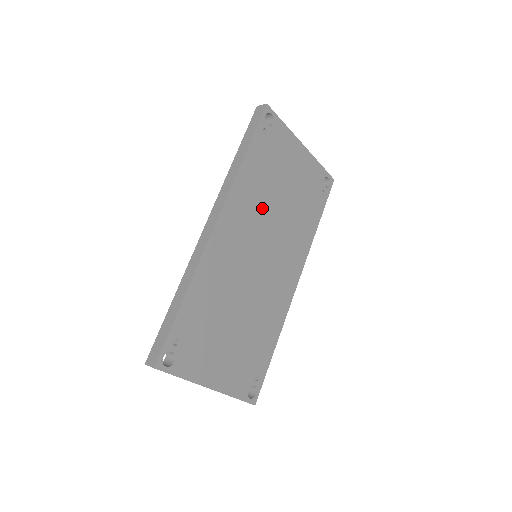
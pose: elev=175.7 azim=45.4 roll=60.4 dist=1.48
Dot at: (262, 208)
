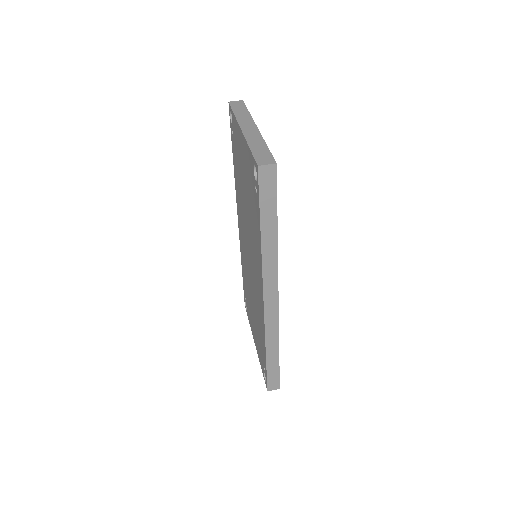
Dot at: occluded
